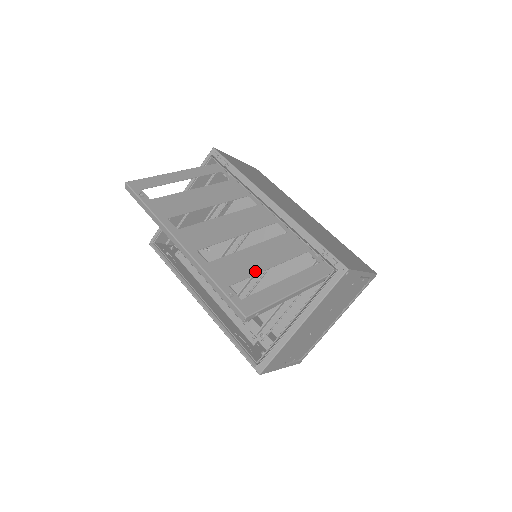
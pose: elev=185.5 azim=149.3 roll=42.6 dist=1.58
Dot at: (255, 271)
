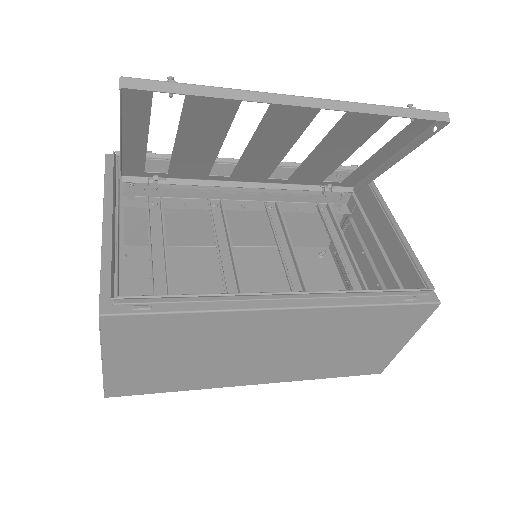
Dot at: (361, 140)
